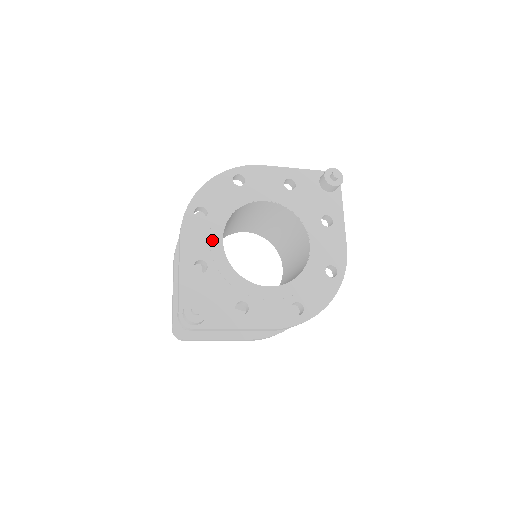
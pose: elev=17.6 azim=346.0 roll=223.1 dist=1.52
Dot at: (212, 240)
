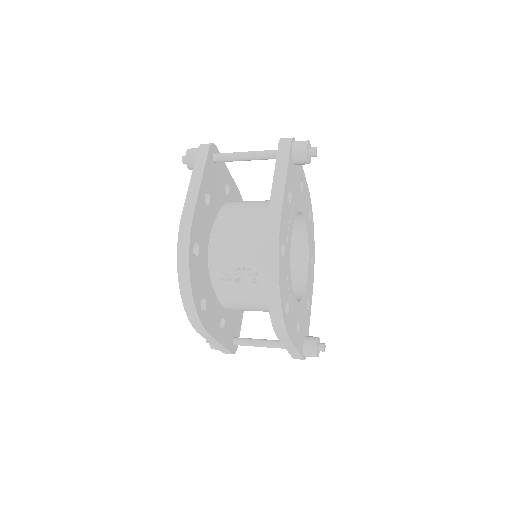
Dot at: (295, 309)
